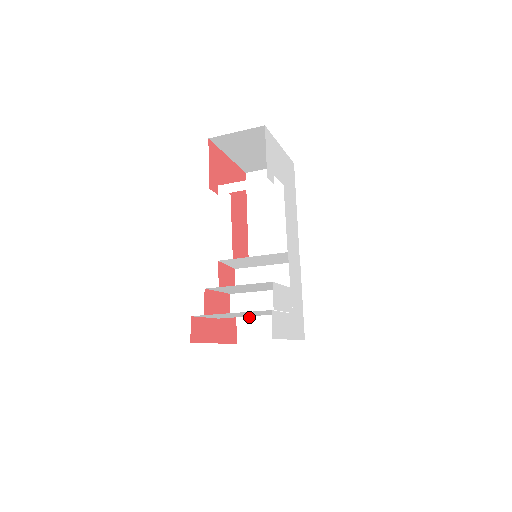
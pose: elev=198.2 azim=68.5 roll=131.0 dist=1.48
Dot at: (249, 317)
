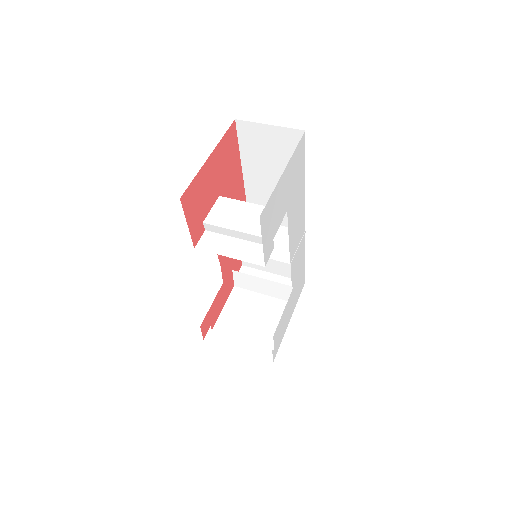
Dot at: occluded
